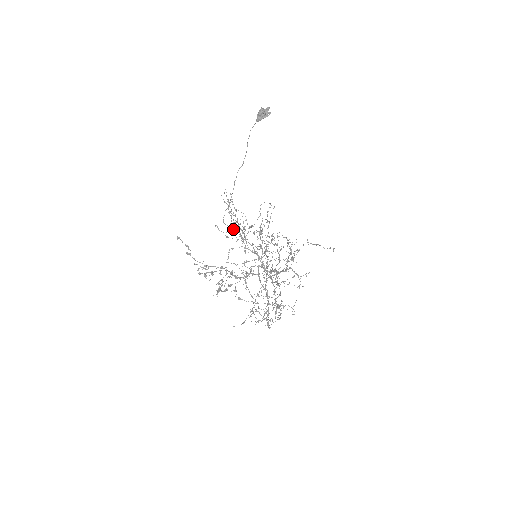
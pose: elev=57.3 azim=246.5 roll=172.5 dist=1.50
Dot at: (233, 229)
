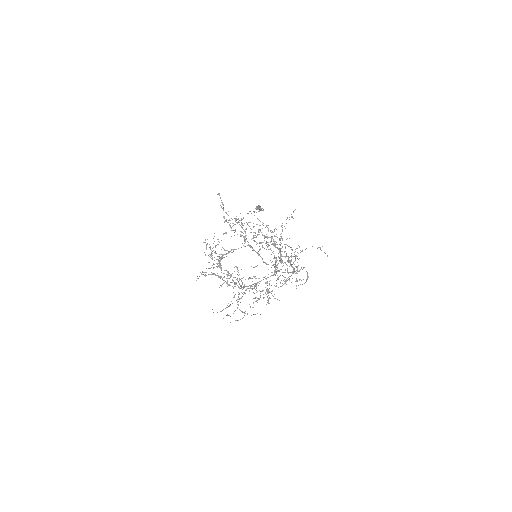
Dot at: (246, 228)
